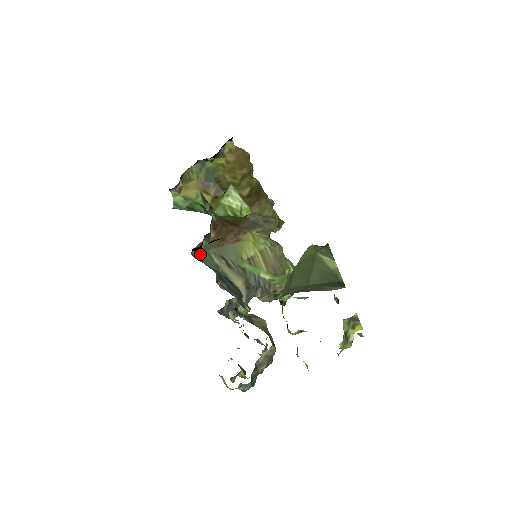
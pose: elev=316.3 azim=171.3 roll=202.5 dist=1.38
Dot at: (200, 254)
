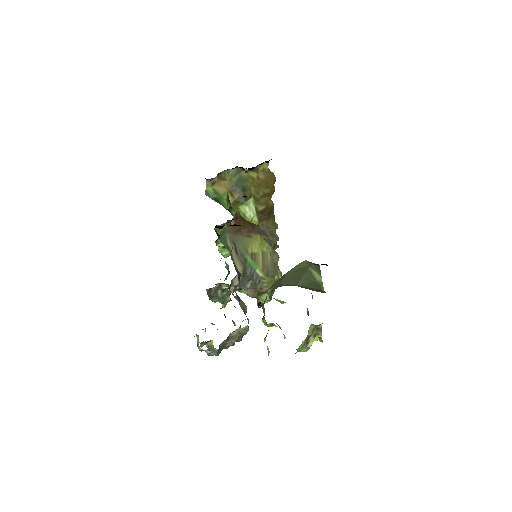
Dot at: (219, 232)
